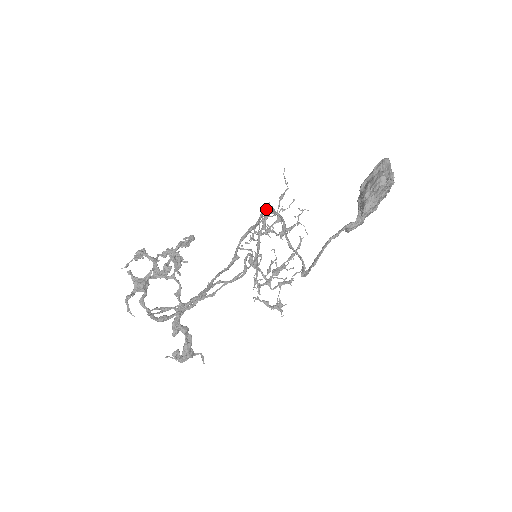
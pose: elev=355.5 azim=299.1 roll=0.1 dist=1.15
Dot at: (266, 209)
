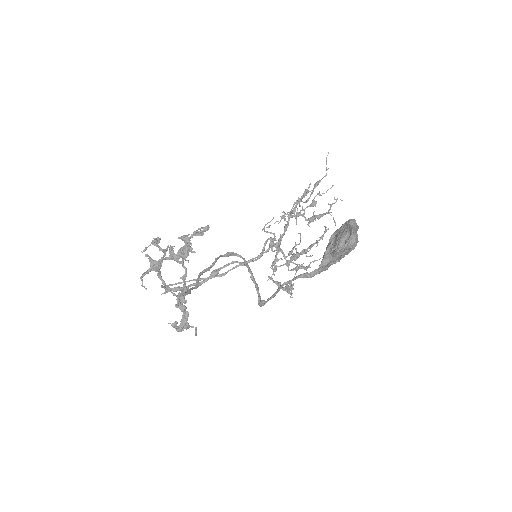
Dot at: (305, 190)
